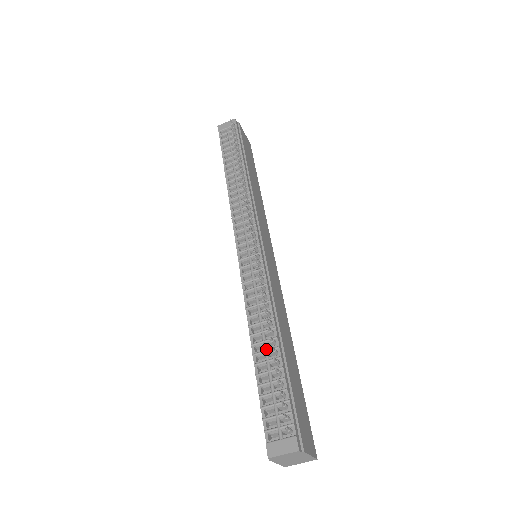
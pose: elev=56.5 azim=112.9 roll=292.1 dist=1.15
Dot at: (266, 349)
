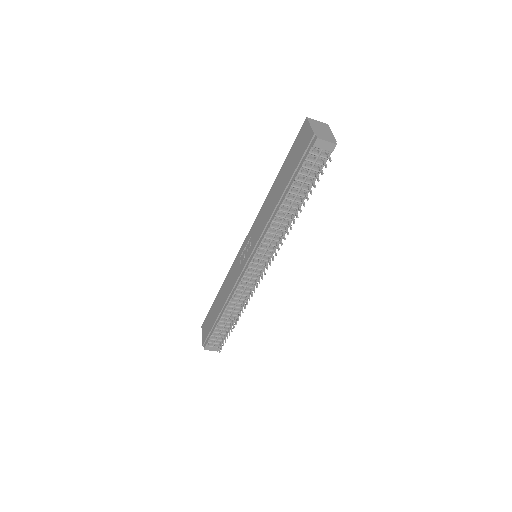
Dot at: (229, 319)
